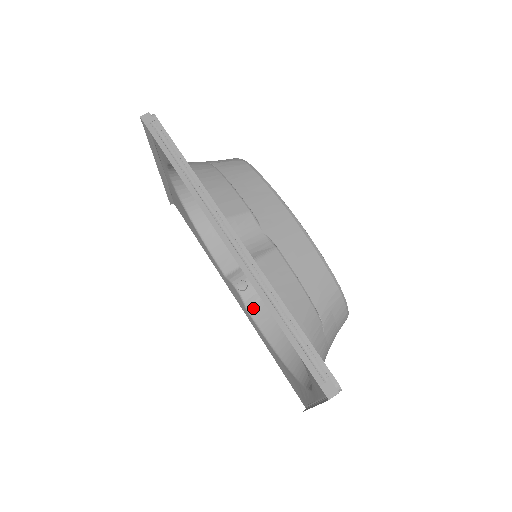
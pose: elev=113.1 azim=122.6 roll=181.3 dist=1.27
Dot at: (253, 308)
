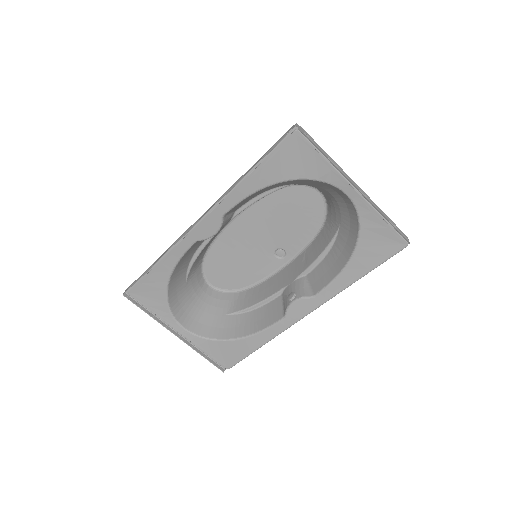
Dot at: (313, 291)
